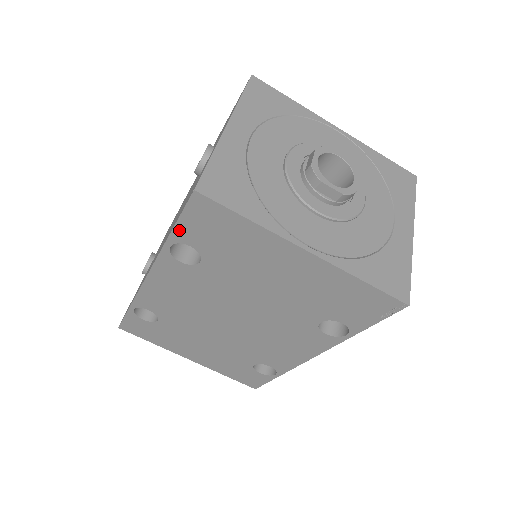
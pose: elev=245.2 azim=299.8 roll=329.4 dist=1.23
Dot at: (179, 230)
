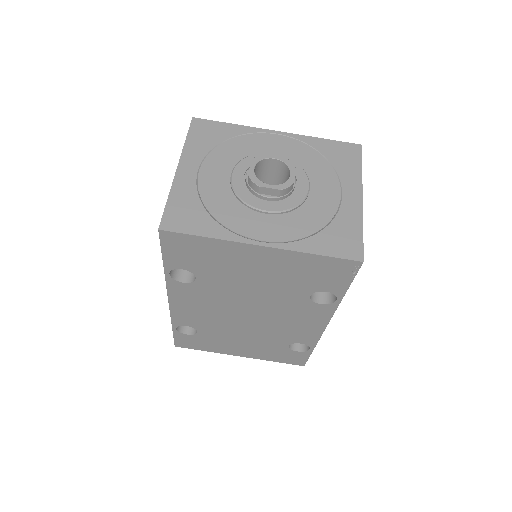
Dot at: (167, 260)
